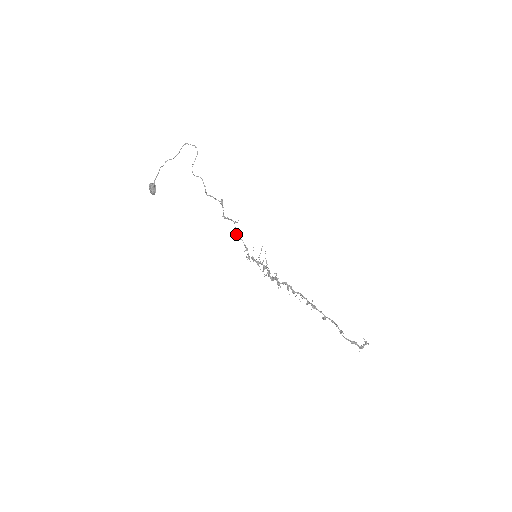
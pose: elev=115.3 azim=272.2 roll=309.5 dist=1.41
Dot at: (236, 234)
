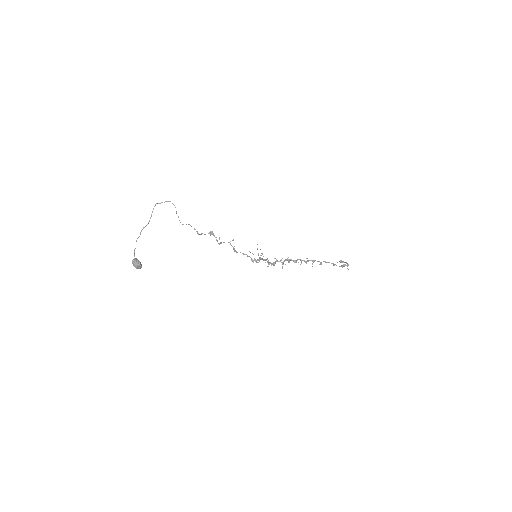
Dot at: (235, 250)
